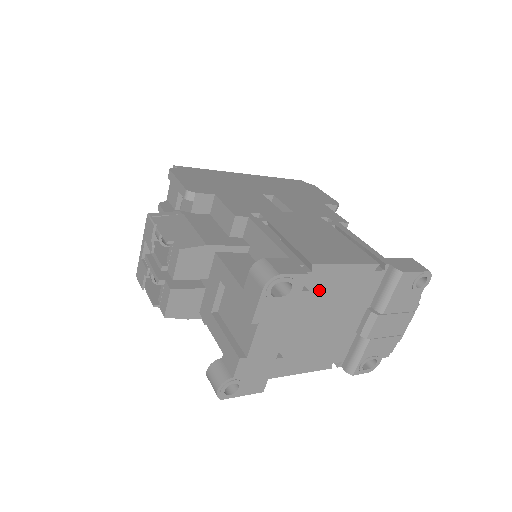
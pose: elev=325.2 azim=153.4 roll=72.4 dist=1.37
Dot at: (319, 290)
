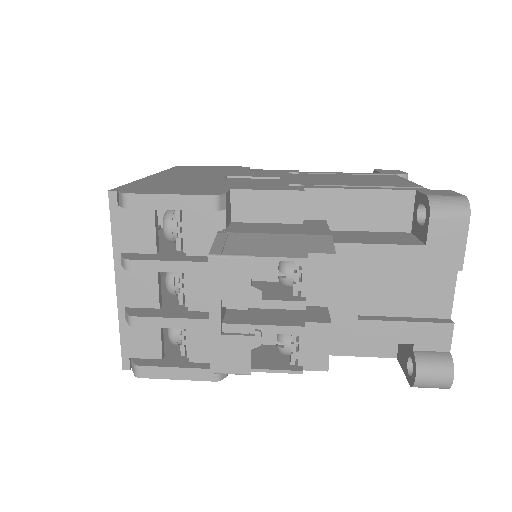
Dot at: occluded
